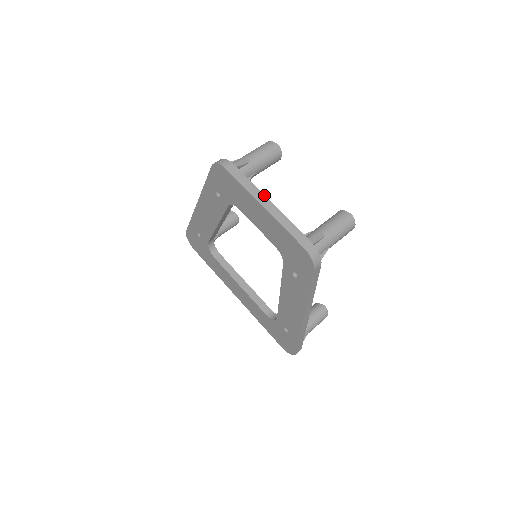
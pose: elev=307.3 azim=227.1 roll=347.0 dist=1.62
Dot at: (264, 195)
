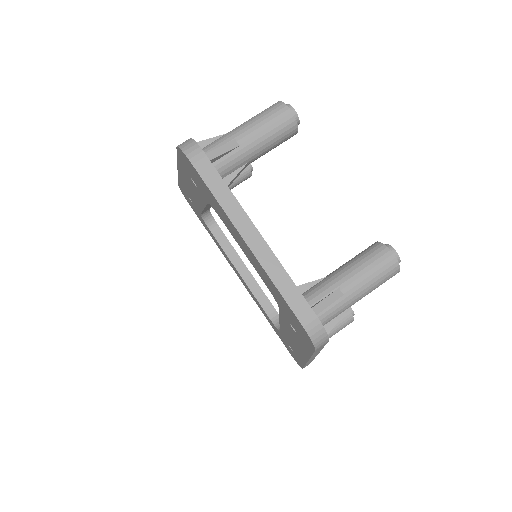
Dot at: (250, 219)
